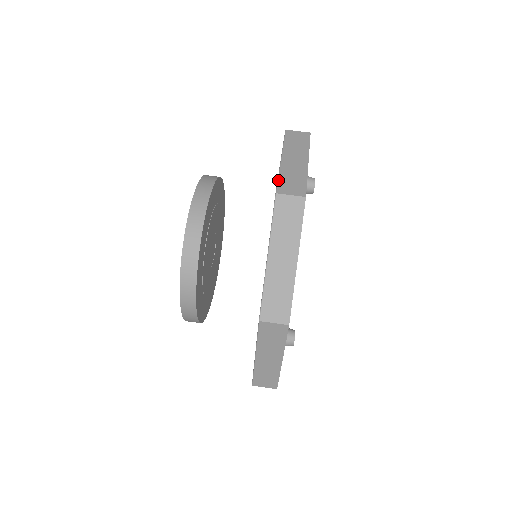
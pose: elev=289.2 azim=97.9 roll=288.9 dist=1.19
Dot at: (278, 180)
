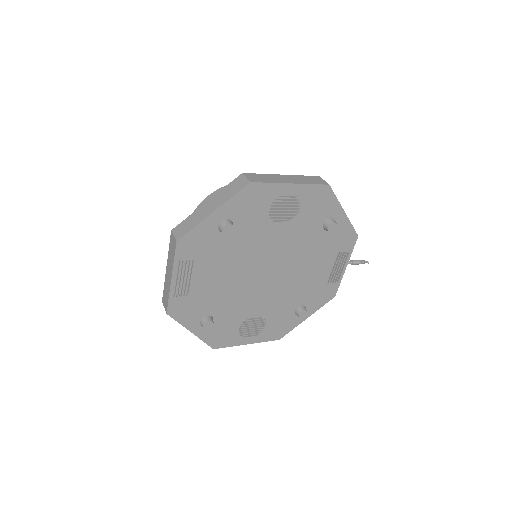
Dot at: (183, 220)
